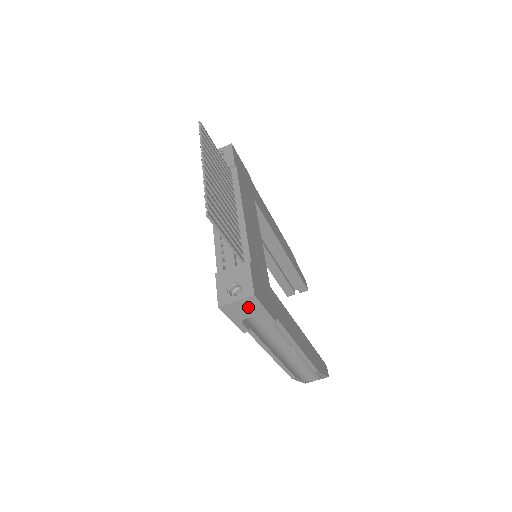
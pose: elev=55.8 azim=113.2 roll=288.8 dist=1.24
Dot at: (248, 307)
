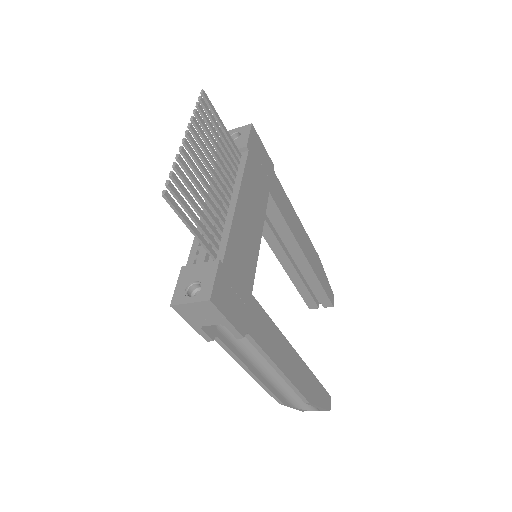
Dot at: (206, 313)
